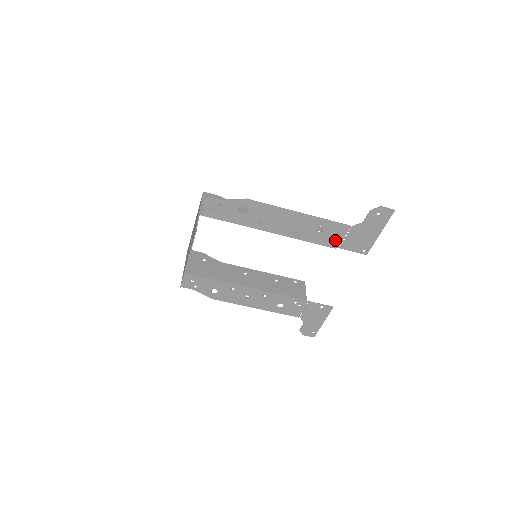
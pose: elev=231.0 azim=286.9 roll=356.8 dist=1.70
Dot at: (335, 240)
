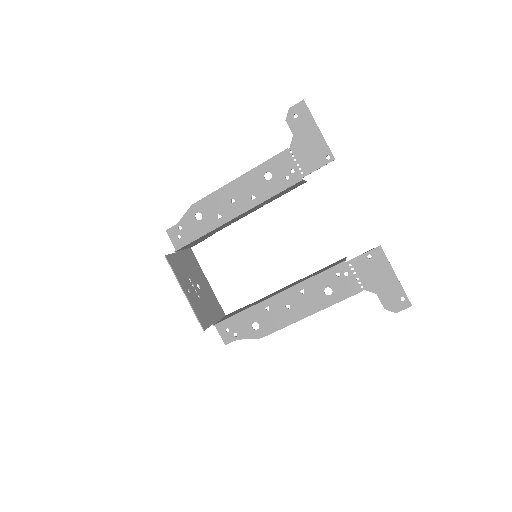
Dot at: (292, 173)
